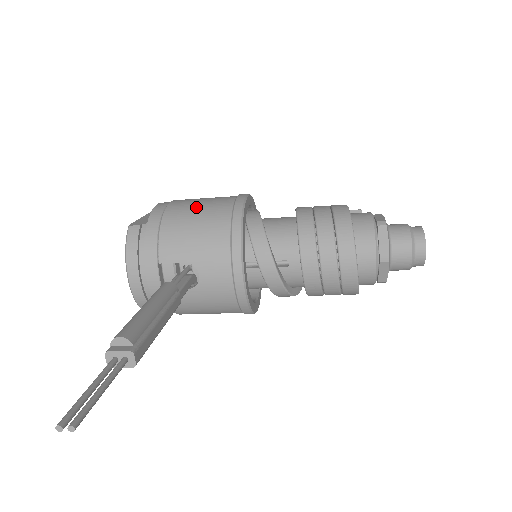
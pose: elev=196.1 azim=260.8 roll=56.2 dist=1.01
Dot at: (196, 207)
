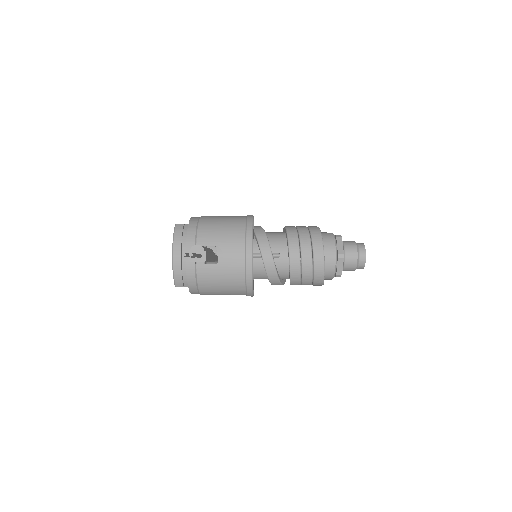
Dot at: (221, 217)
